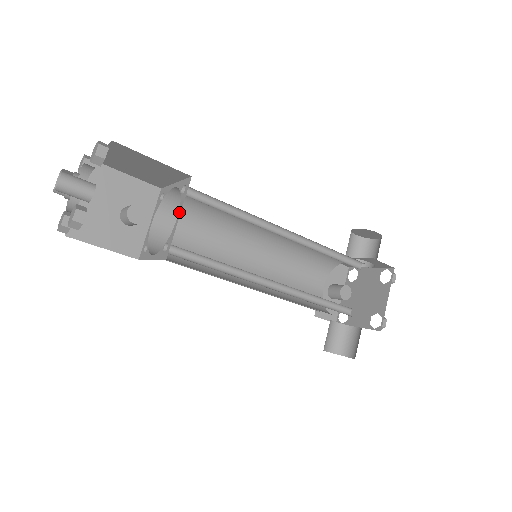
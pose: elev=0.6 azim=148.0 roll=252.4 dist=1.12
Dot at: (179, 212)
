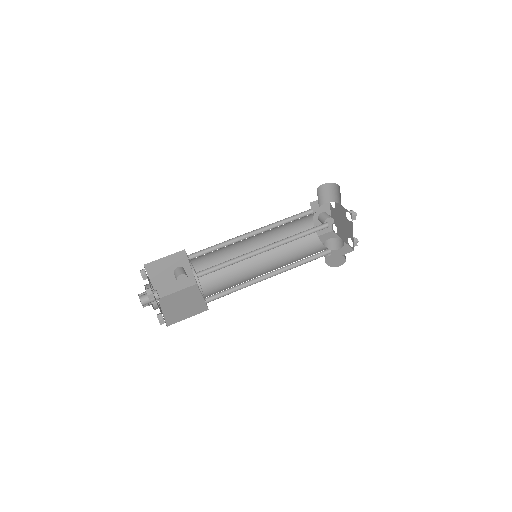
Dot at: occluded
